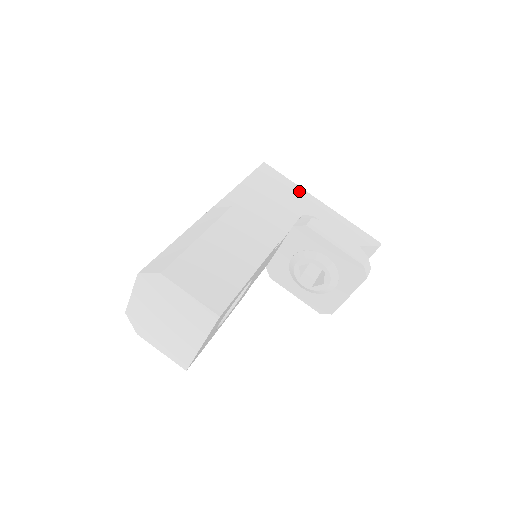
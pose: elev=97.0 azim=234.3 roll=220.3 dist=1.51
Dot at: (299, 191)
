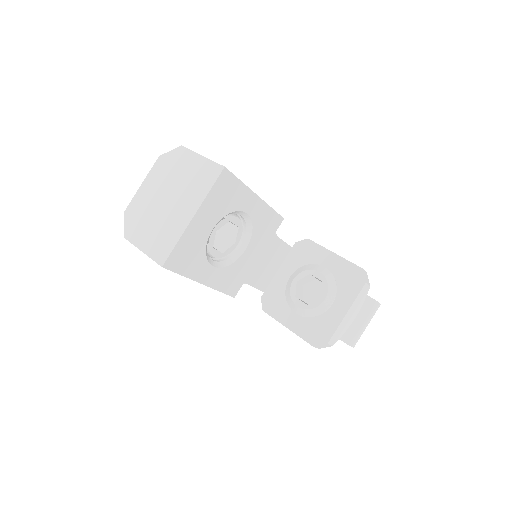
Dot at: occluded
